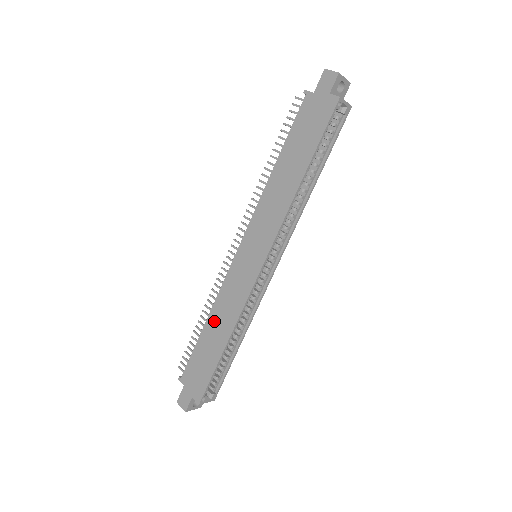
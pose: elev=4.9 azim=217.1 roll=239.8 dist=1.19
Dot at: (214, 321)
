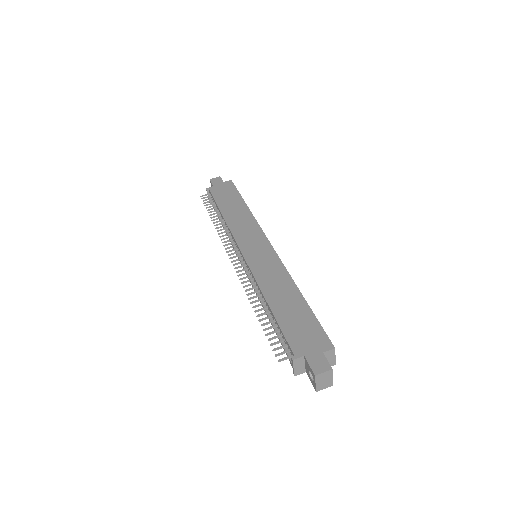
Dot at: (274, 294)
